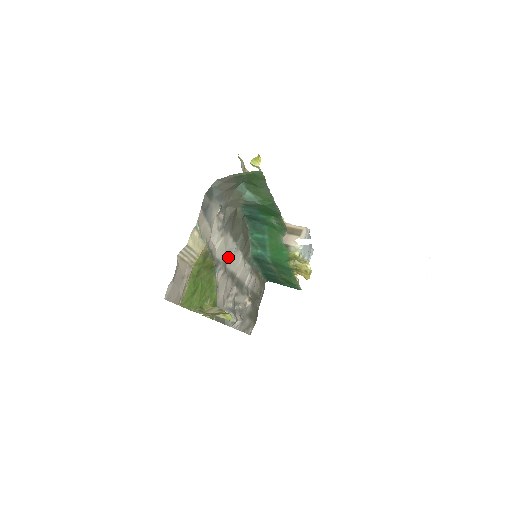
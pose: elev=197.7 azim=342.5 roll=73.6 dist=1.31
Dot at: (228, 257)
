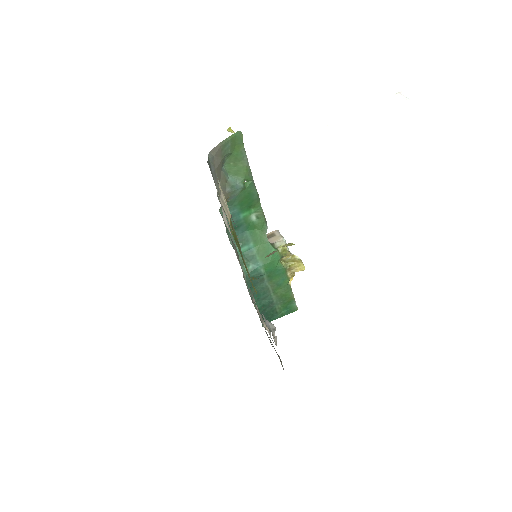
Dot at: occluded
